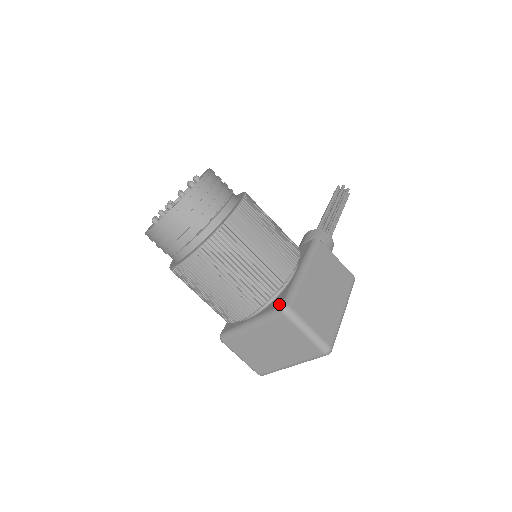
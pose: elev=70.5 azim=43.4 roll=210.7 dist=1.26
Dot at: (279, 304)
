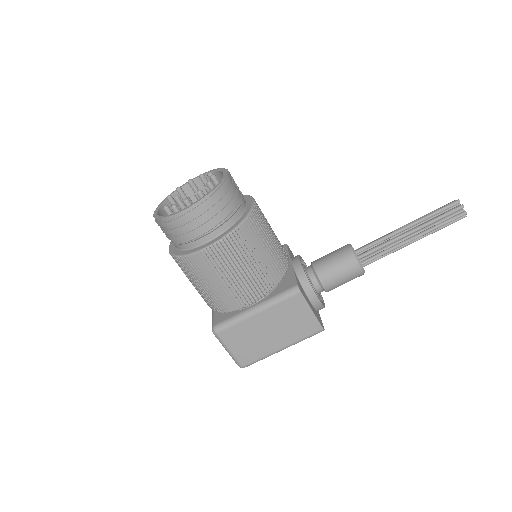
Dot at: (216, 322)
